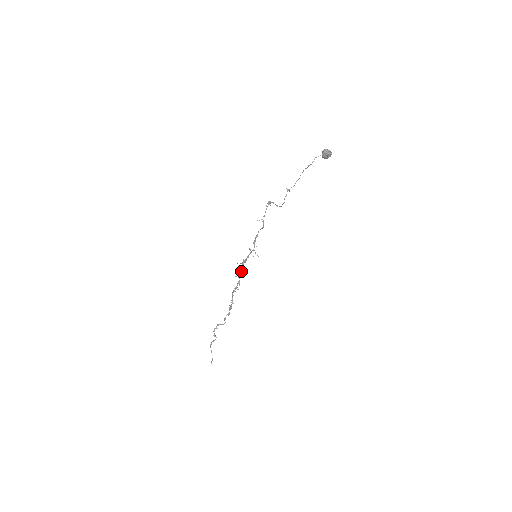
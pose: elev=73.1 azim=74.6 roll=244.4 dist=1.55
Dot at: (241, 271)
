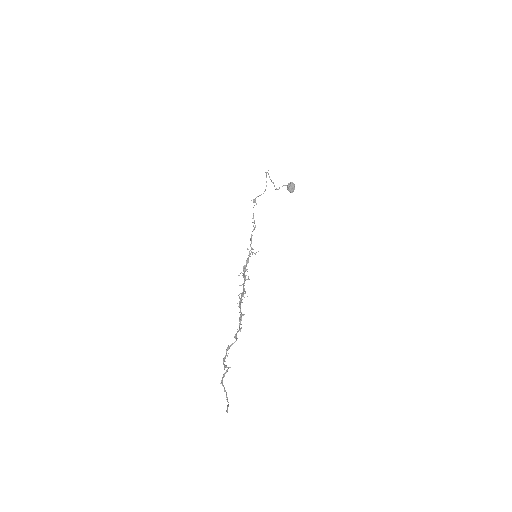
Dot at: (244, 276)
